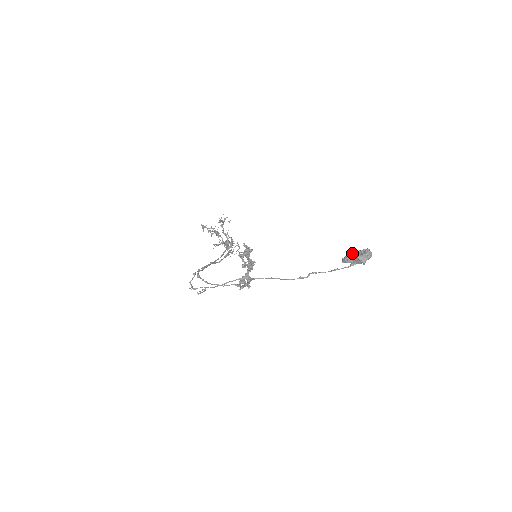
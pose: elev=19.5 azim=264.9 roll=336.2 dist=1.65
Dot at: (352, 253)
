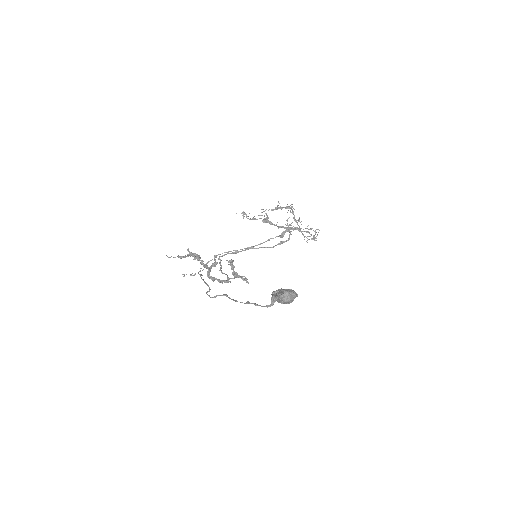
Dot at: (279, 289)
